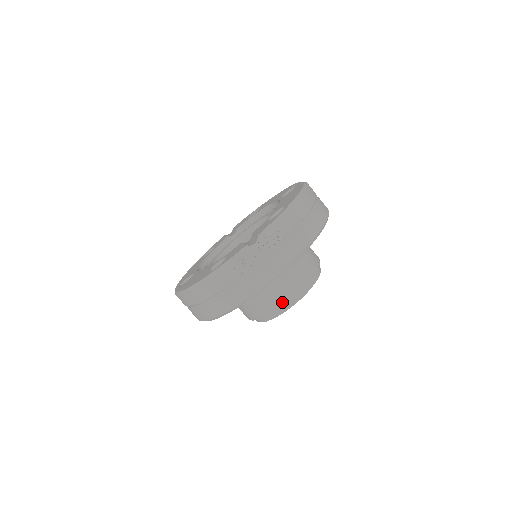
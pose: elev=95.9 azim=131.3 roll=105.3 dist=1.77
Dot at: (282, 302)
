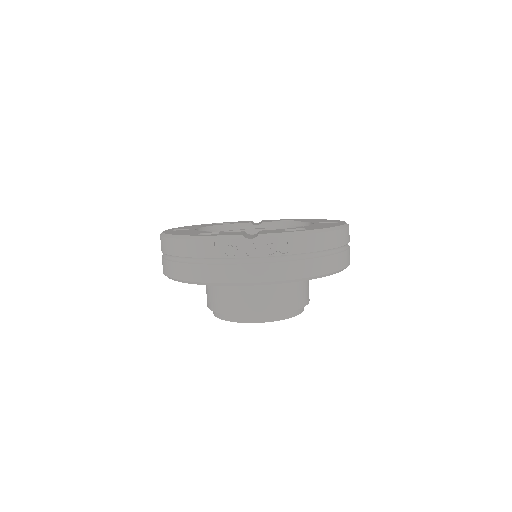
Dot at: (242, 312)
